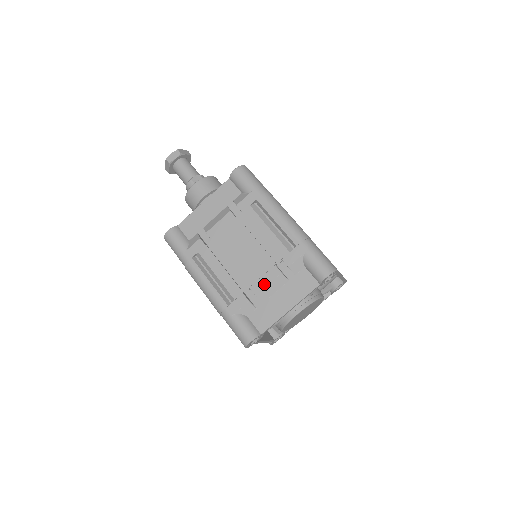
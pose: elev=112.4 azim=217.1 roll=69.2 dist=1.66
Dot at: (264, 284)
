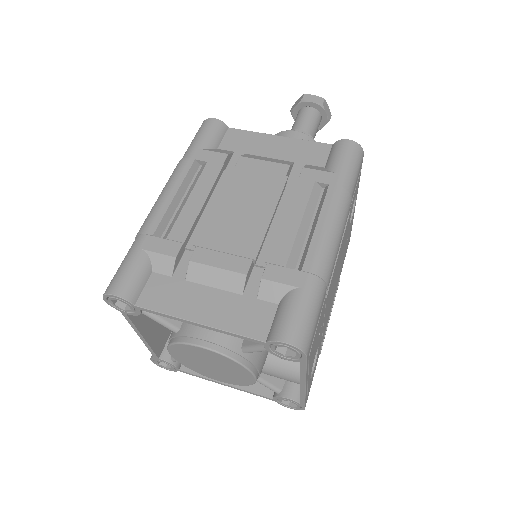
Dot at: (214, 262)
